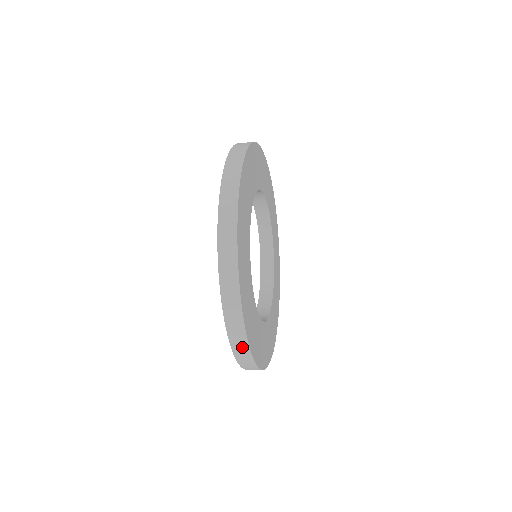
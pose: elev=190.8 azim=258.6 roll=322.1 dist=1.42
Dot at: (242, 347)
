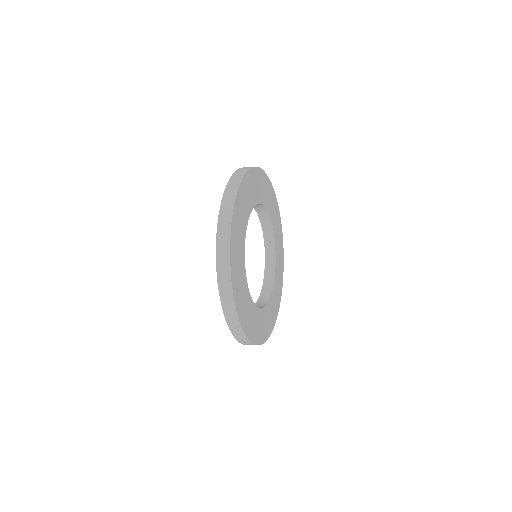
Dot at: occluded
